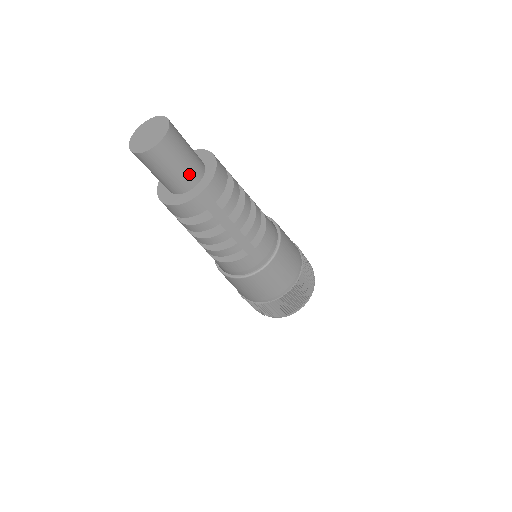
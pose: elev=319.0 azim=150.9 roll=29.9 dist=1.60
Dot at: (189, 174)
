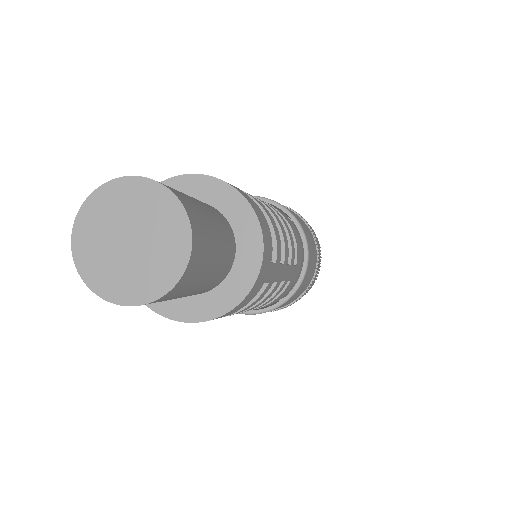
Dot at: (226, 254)
